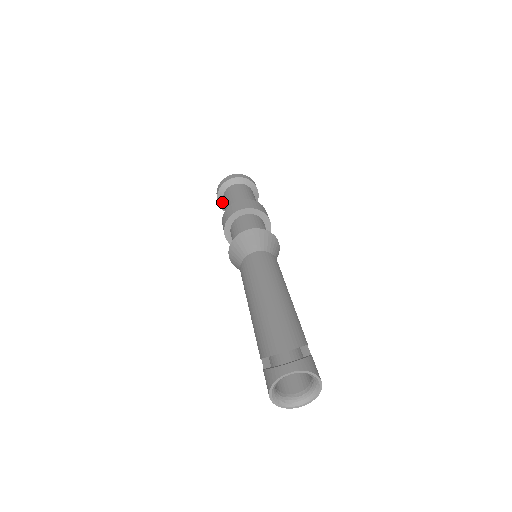
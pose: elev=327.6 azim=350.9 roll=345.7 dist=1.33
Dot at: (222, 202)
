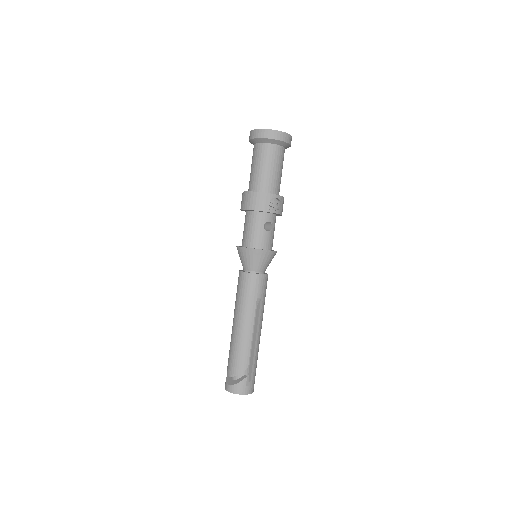
Dot at: occluded
